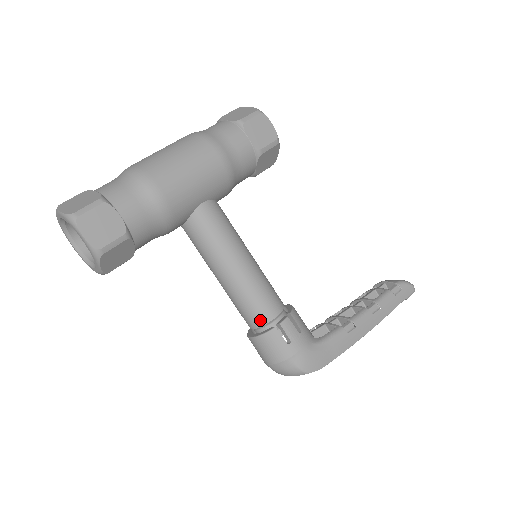
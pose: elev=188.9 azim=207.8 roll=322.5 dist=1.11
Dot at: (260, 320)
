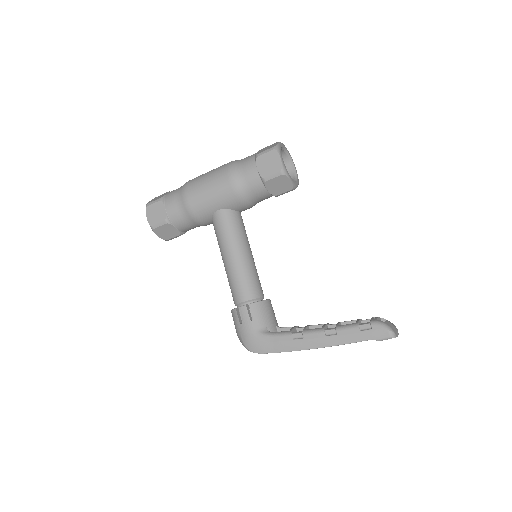
Dot at: (234, 300)
